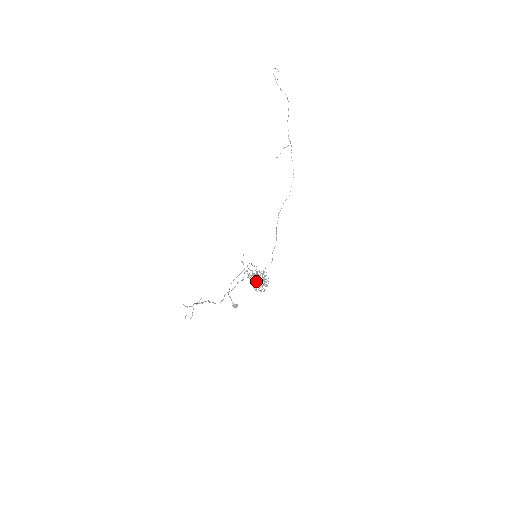
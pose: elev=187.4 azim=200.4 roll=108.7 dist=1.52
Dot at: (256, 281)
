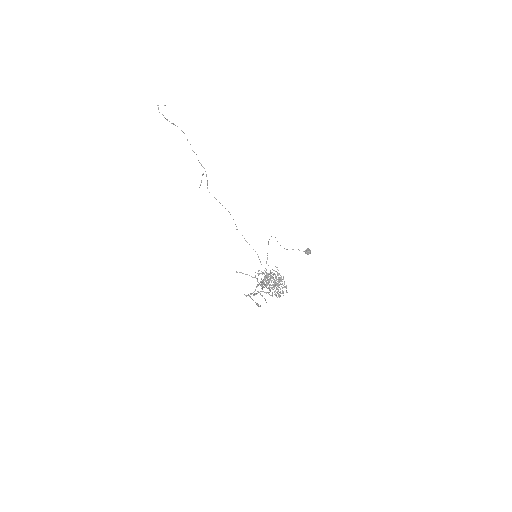
Dot at: occluded
